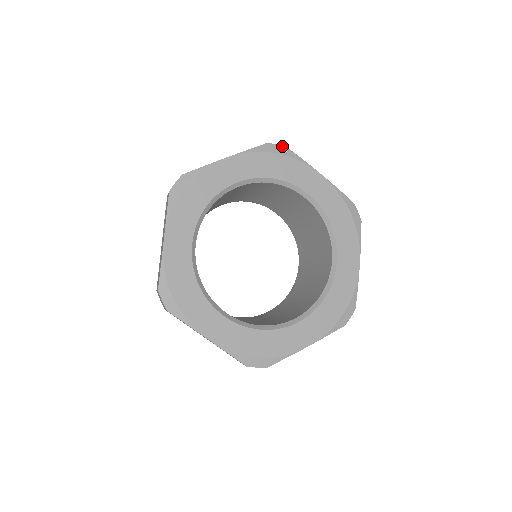
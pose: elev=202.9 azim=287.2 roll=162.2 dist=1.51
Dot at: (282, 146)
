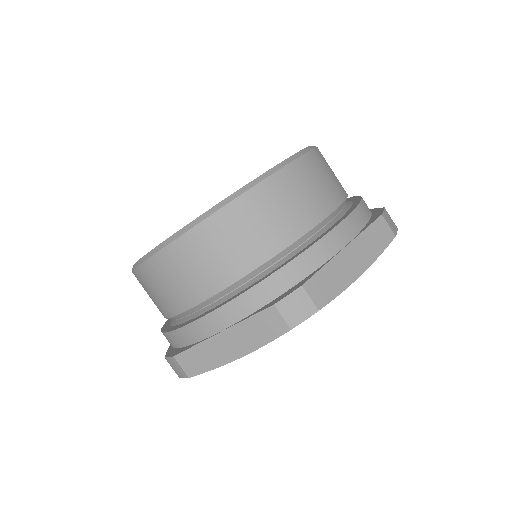
Dot at: occluded
